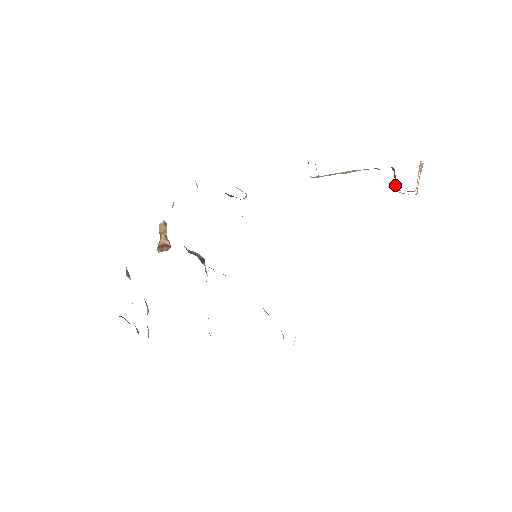
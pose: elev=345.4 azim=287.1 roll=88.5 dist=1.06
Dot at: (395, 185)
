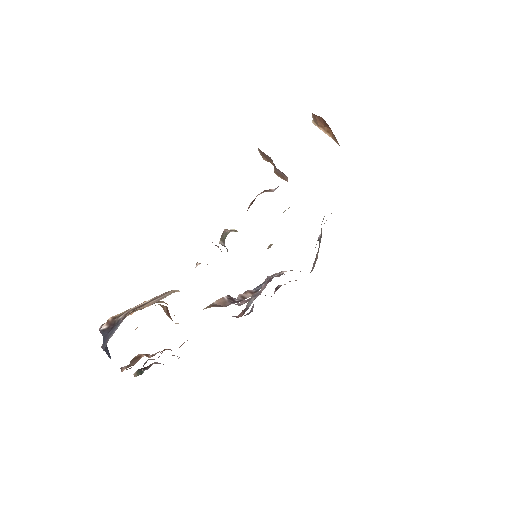
Dot at: (319, 126)
